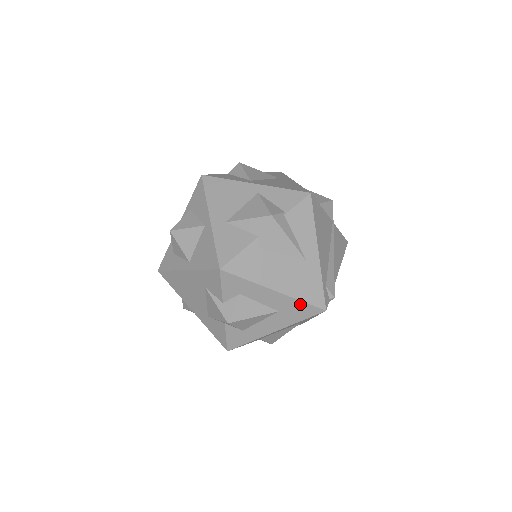
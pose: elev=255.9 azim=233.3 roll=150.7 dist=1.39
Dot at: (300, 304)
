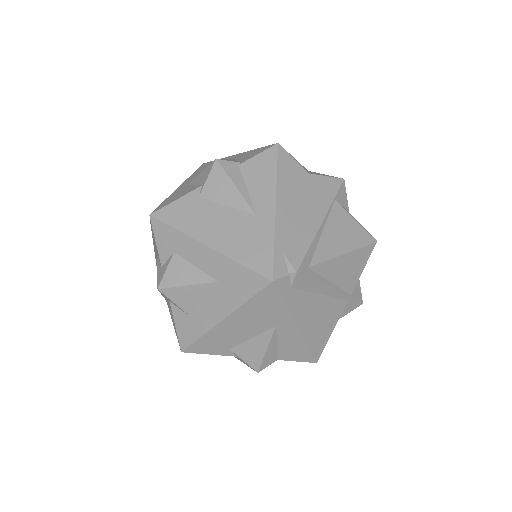
Dot at: (239, 269)
